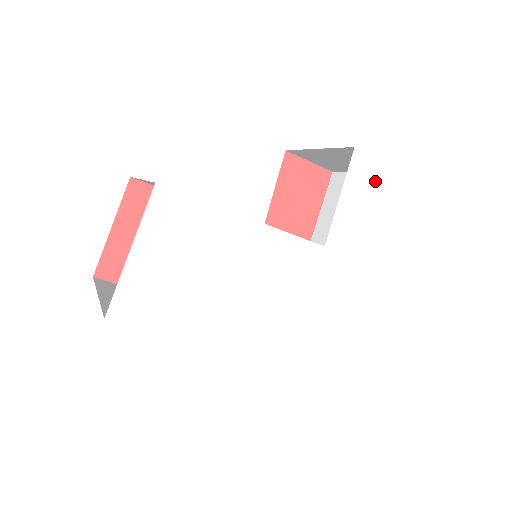
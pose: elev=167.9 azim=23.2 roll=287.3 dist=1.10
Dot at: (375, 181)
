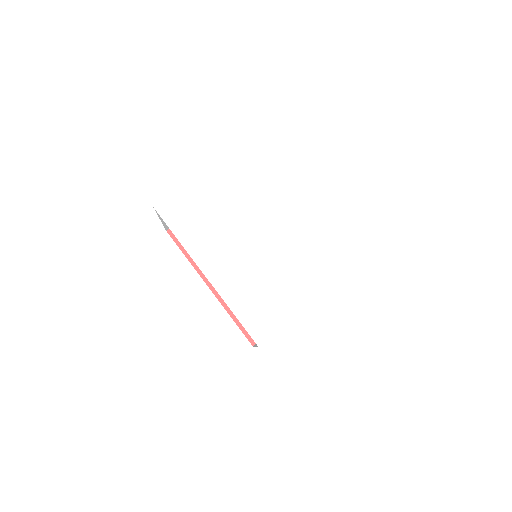
Dot at: (342, 231)
